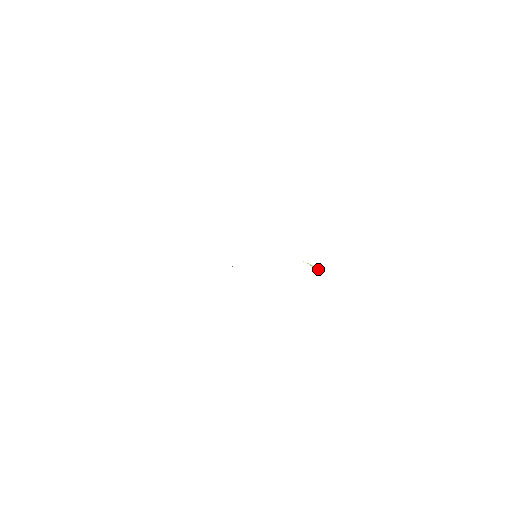
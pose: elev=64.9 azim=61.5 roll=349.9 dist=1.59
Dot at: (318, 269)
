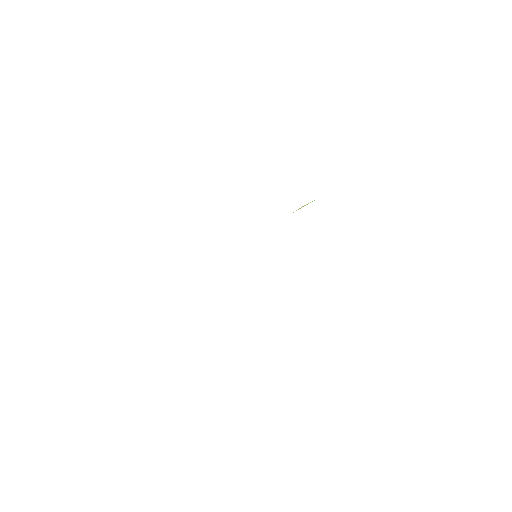
Dot at: occluded
